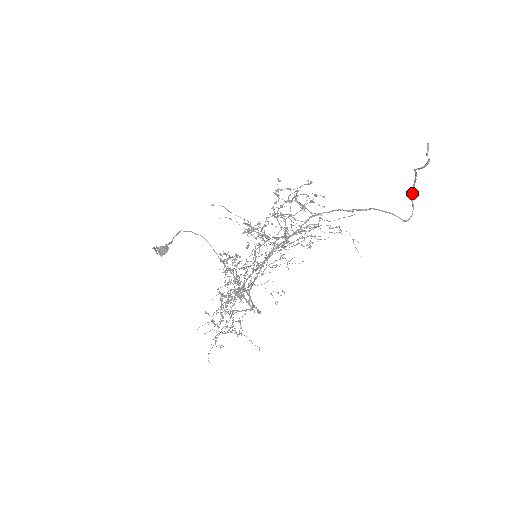
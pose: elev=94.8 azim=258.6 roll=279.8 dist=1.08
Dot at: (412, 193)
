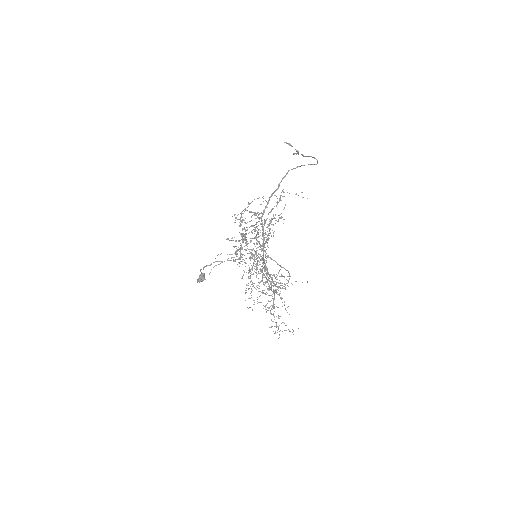
Dot at: (304, 156)
